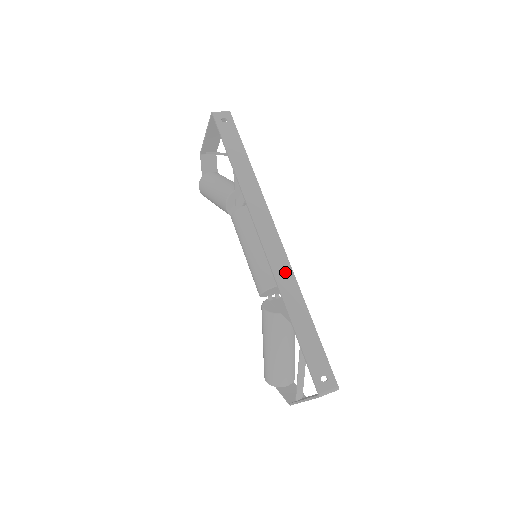
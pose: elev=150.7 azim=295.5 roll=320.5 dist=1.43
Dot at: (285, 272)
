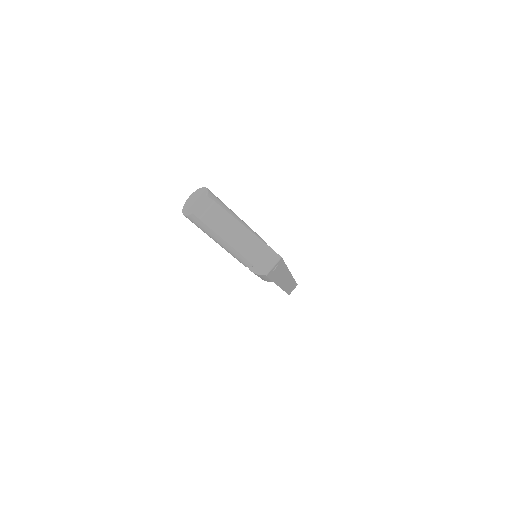
Dot at: occluded
